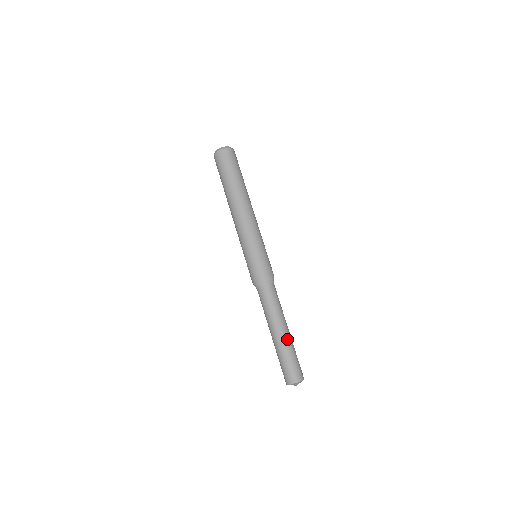
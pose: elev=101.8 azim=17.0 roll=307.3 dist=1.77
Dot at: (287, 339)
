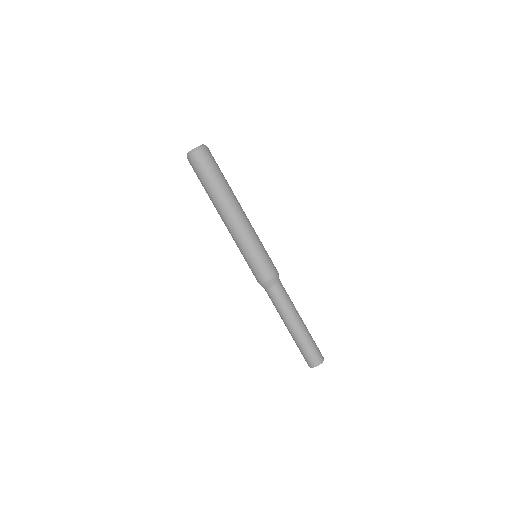
Dot at: (303, 330)
